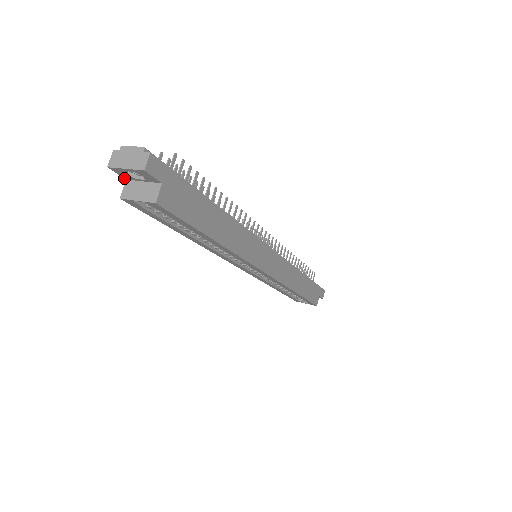
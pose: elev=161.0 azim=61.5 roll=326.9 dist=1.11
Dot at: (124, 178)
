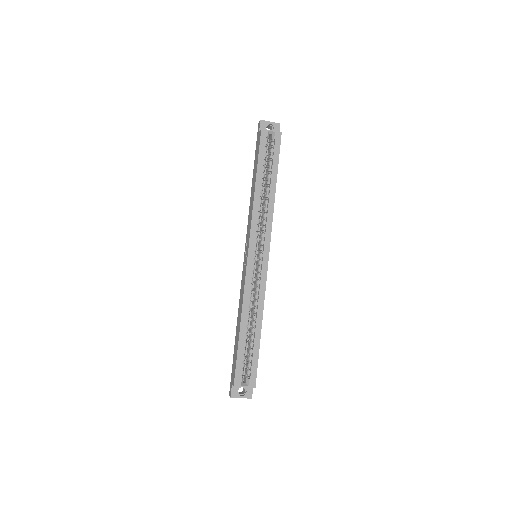
Dot at: (259, 130)
